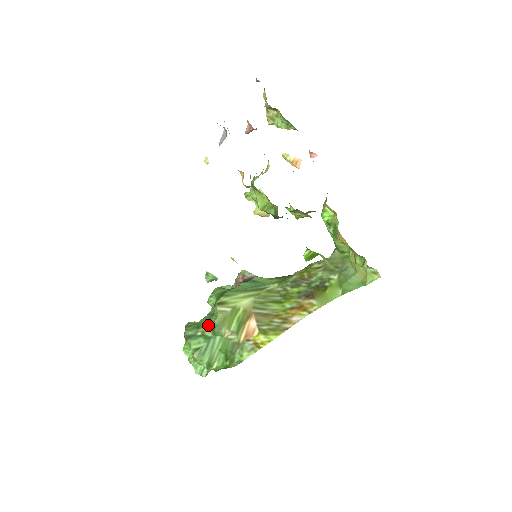
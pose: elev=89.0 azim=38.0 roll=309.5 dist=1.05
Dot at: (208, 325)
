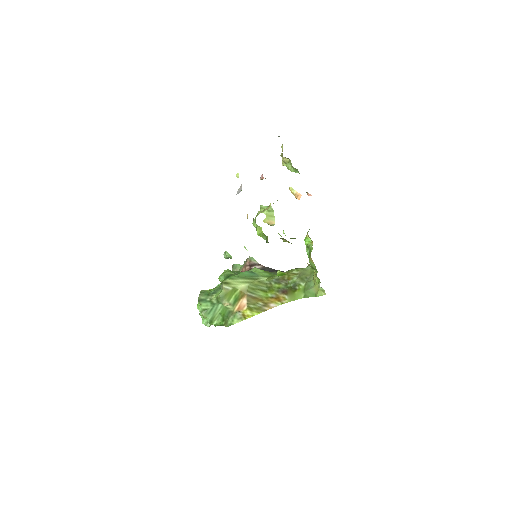
Dot at: (215, 295)
